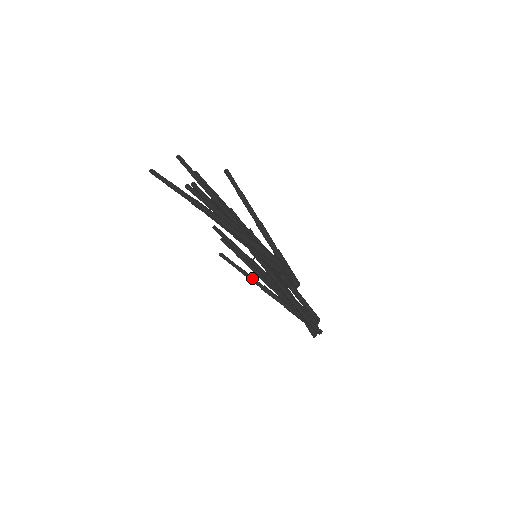
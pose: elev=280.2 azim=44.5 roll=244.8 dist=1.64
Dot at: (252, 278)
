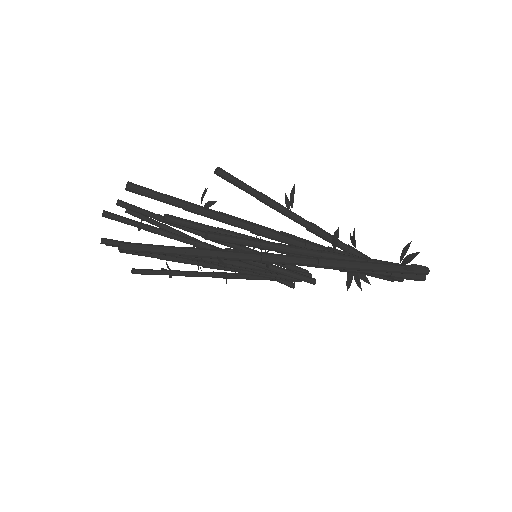
Dot at: (197, 273)
